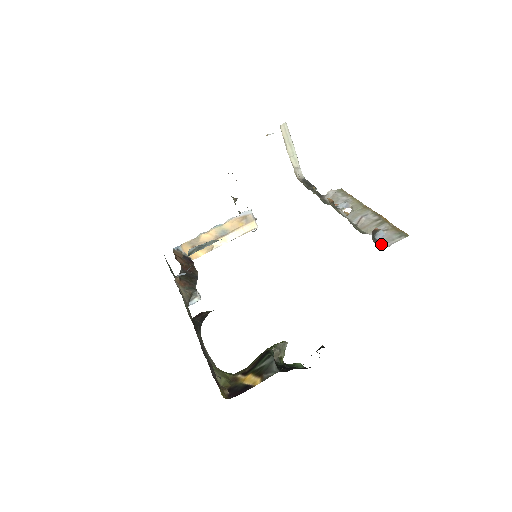
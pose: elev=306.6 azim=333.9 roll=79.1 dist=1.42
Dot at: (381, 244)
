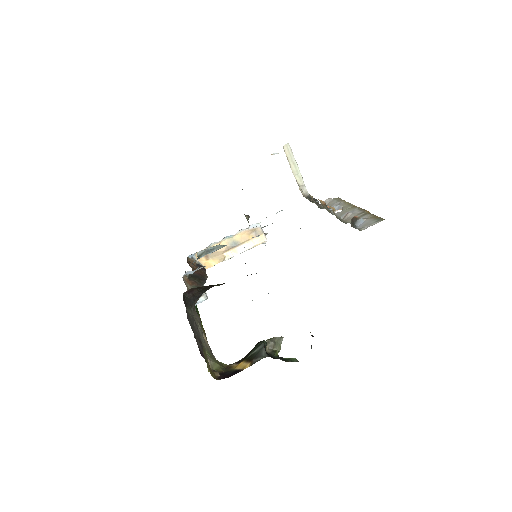
Dot at: (359, 228)
